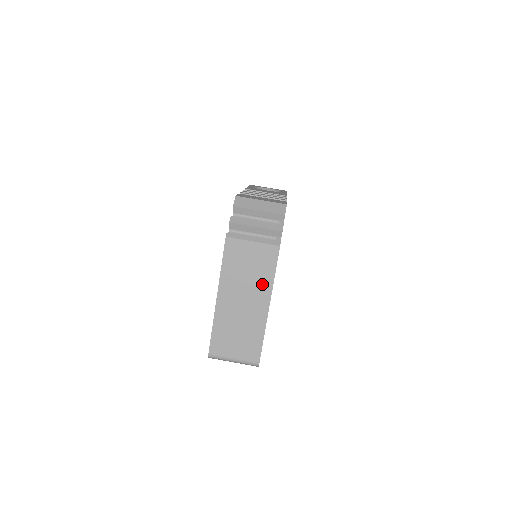
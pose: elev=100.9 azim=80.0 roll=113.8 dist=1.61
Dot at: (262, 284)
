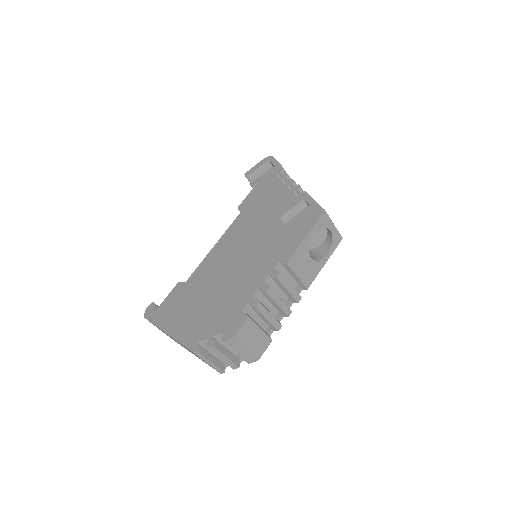
Dot at: occluded
